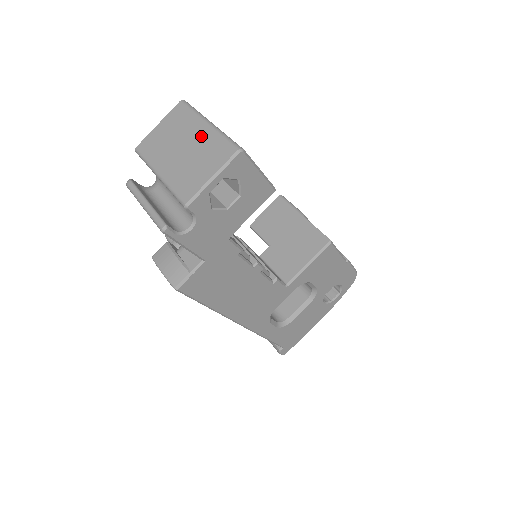
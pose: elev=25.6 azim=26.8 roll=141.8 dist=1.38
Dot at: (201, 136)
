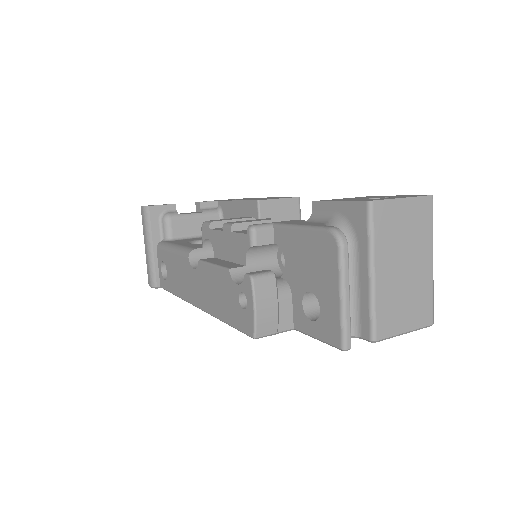
Dot at: (423, 272)
